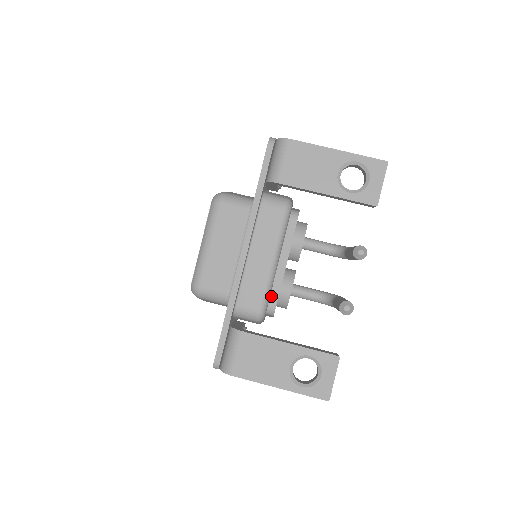
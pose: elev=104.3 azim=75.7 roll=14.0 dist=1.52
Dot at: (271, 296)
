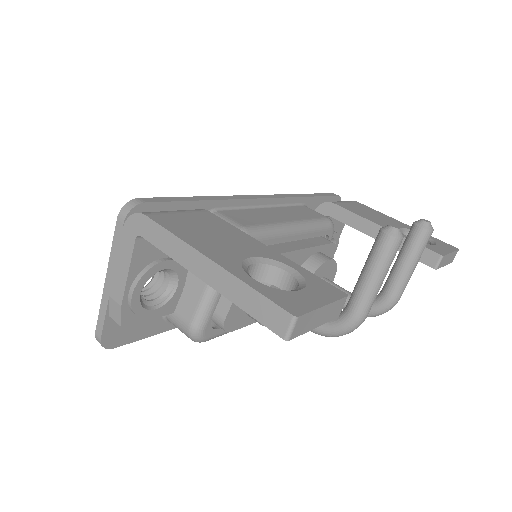
Dot at: occluded
